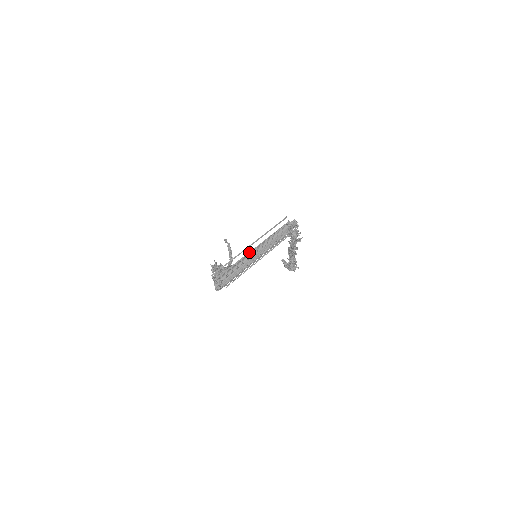
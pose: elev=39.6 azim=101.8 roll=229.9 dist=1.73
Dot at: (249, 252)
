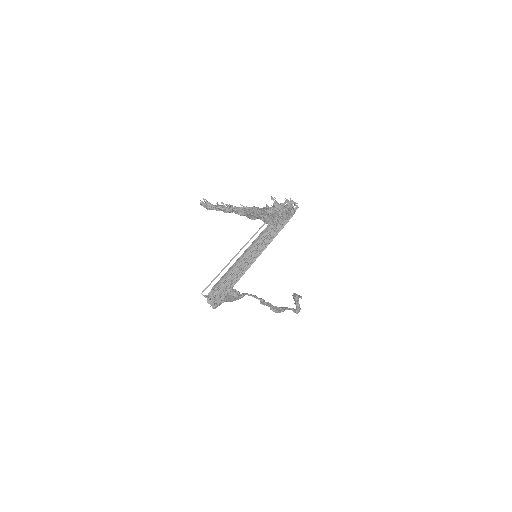
Dot at: (243, 254)
